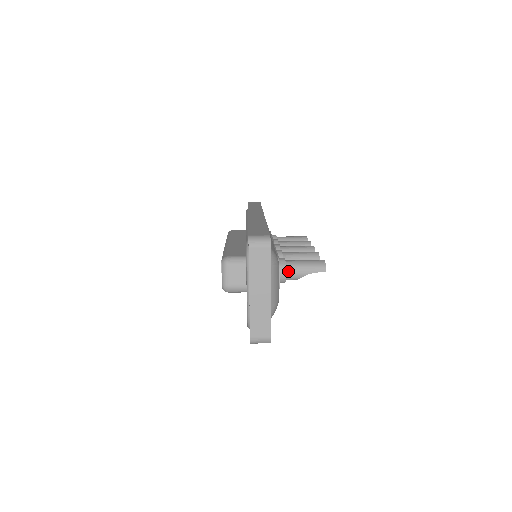
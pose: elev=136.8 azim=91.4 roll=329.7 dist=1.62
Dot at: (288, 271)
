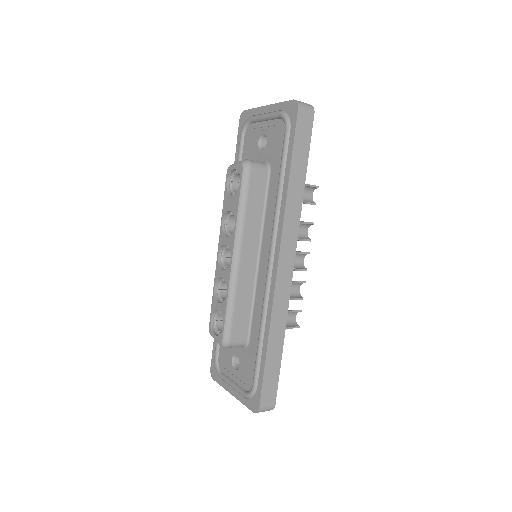
Dot at: occluded
